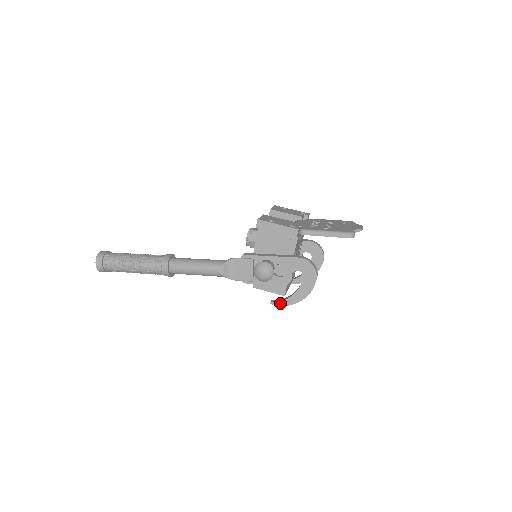
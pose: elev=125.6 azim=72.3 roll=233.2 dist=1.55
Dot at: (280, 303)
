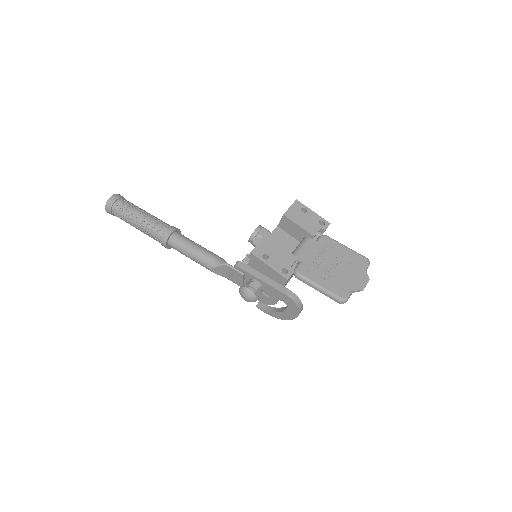
Dot at: (264, 311)
